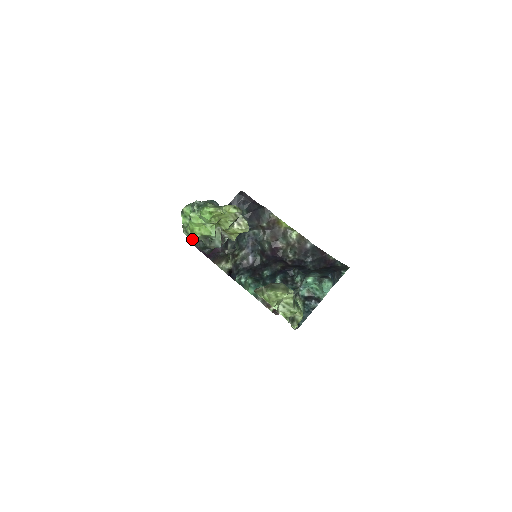
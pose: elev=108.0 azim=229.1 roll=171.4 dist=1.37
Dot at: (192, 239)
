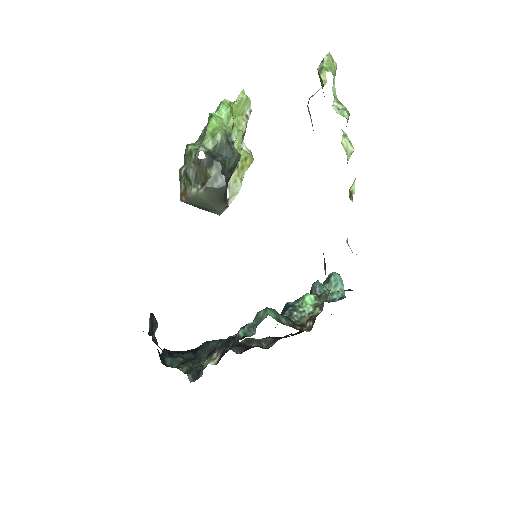
Dot at: (209, 156)
